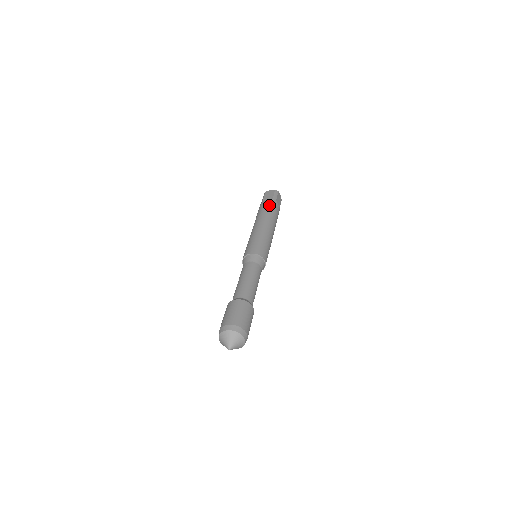
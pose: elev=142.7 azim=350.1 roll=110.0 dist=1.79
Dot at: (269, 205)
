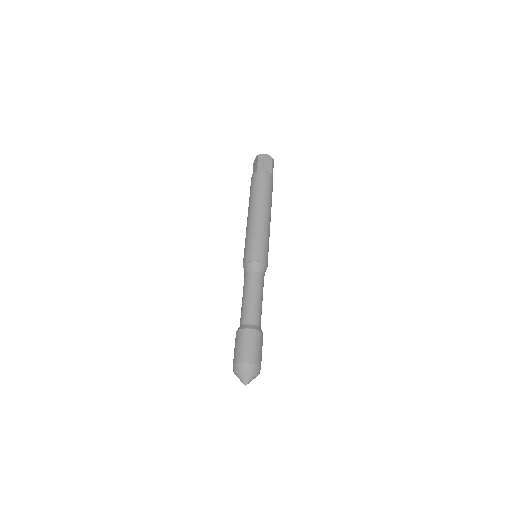
Dot at: (254, 184)
